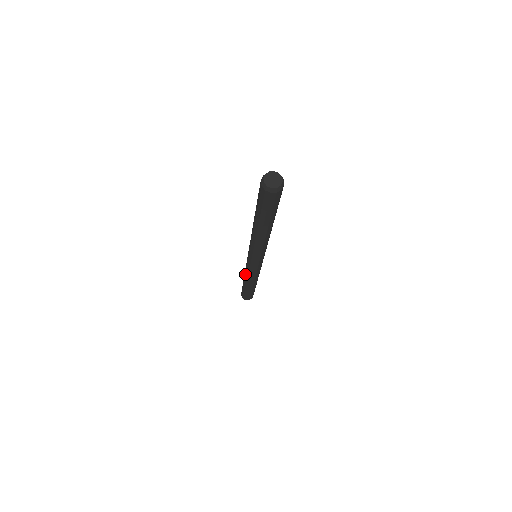
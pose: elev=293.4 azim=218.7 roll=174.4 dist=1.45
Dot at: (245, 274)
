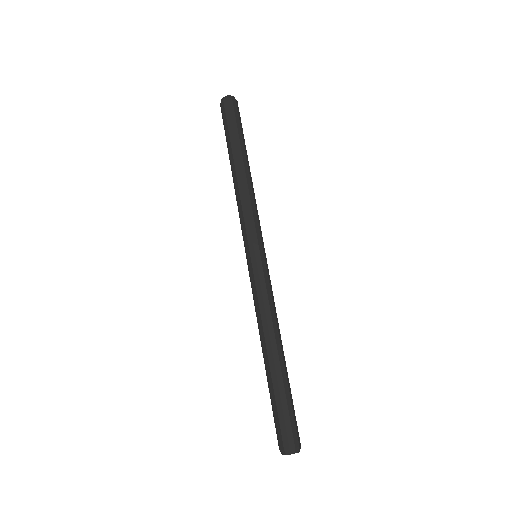
Dot at: (237, 198)
